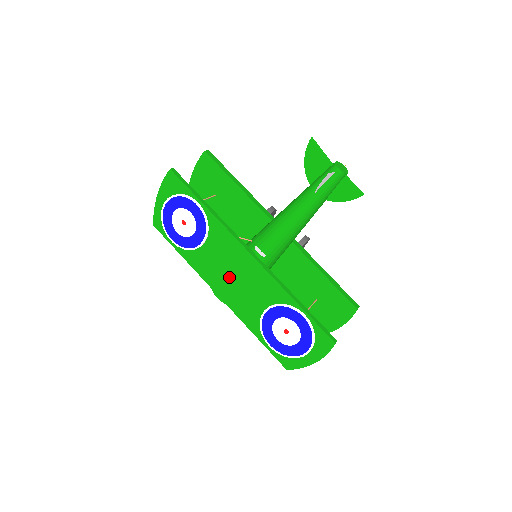
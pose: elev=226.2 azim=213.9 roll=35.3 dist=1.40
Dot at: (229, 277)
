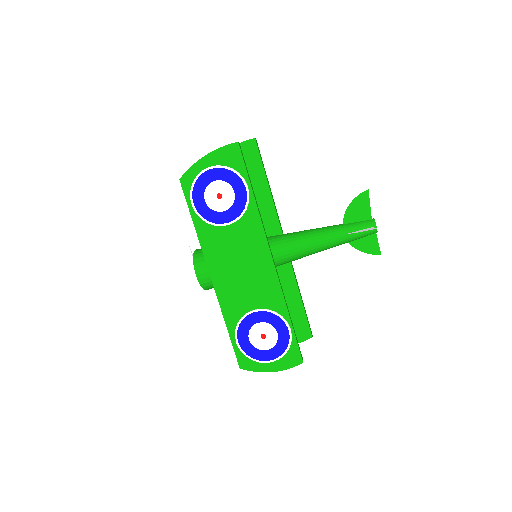
Dot at: (235, 266)
